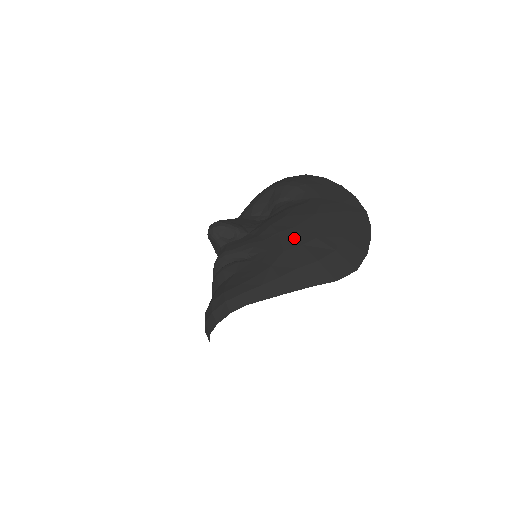
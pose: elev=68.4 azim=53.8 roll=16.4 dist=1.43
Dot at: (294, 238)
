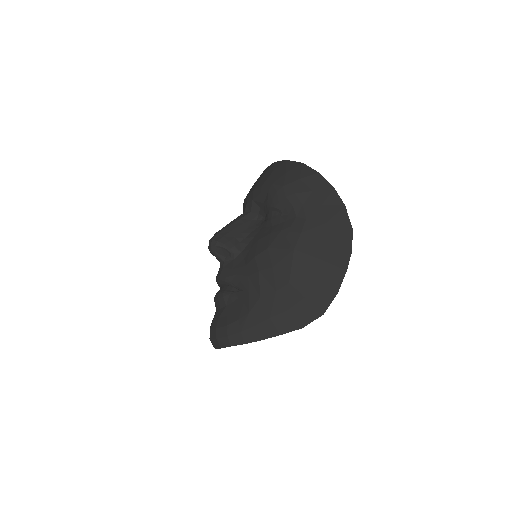
Dot at: (270, 282)
